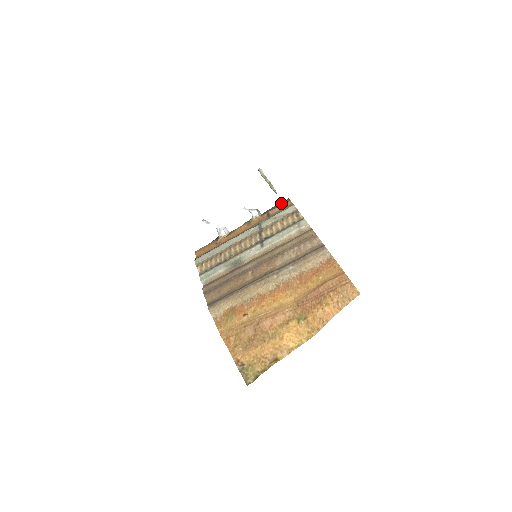
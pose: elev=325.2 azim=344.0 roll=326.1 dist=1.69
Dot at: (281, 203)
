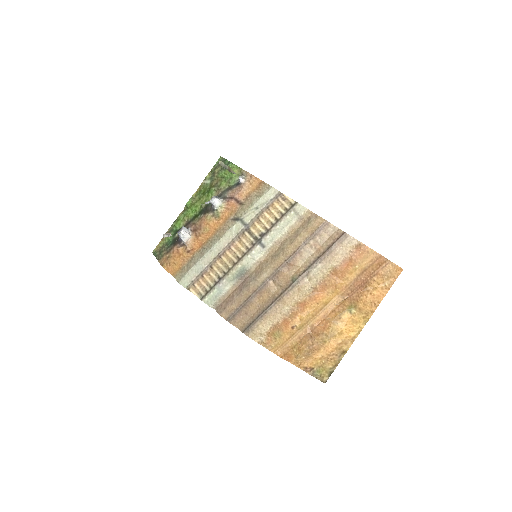
Dot at: (243, 181)
